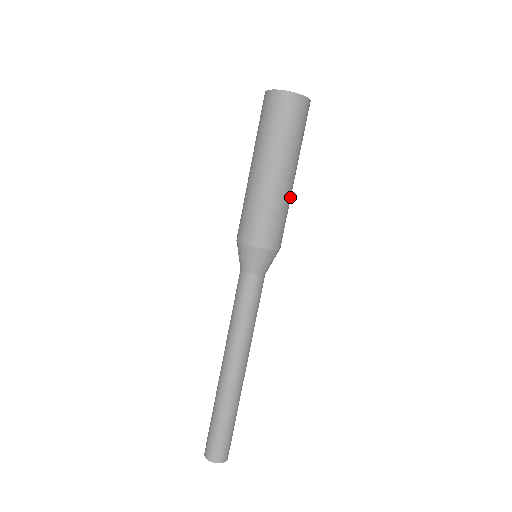
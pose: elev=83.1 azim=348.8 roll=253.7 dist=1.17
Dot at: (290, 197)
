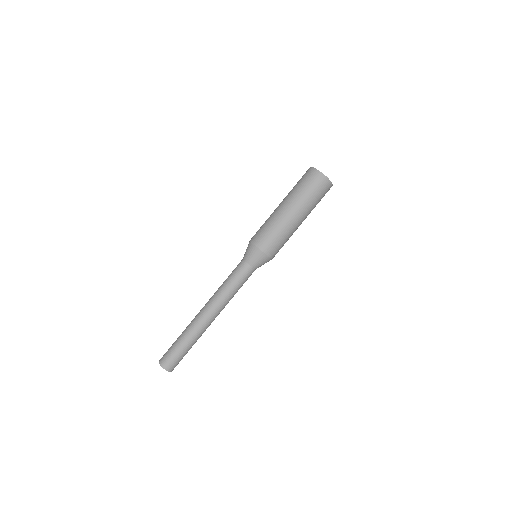
Dot at: occluded
